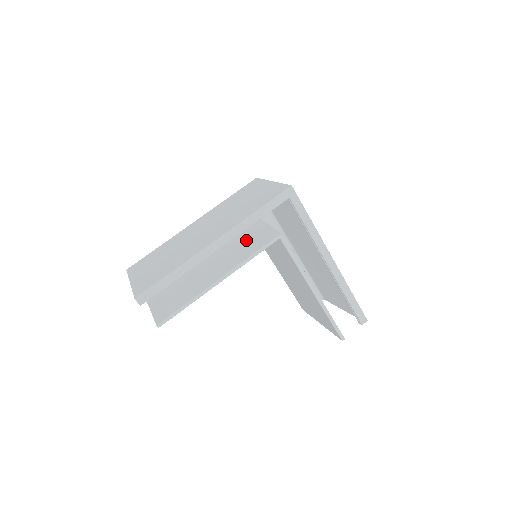
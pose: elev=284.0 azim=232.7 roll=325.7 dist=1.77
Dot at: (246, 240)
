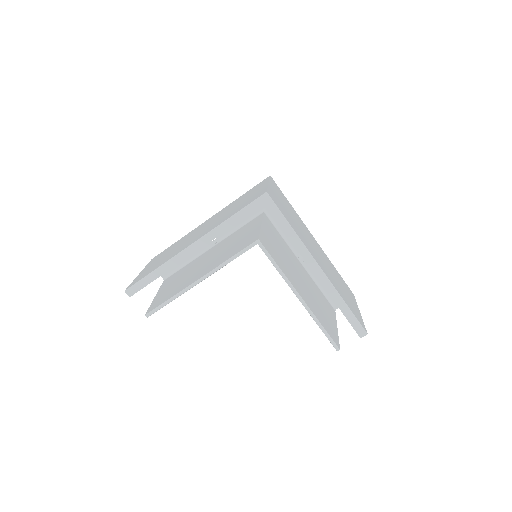
Dot at: (238, 241)
